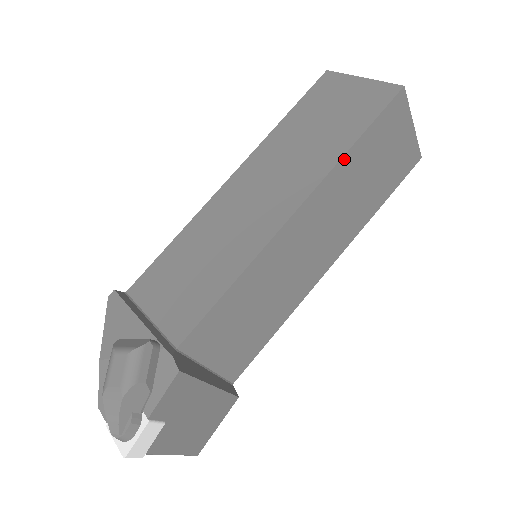
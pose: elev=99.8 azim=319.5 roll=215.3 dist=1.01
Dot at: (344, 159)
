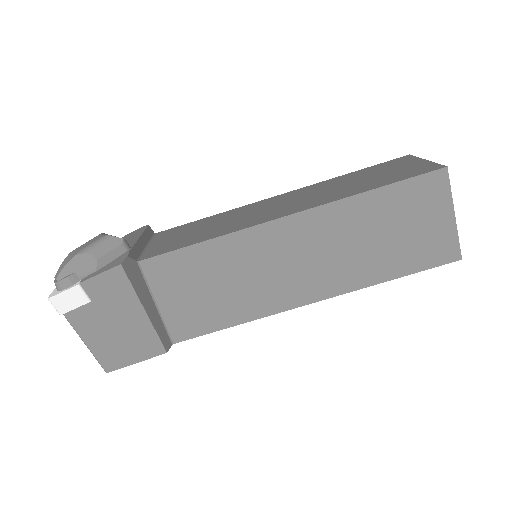
Dot at: (356, 198)
